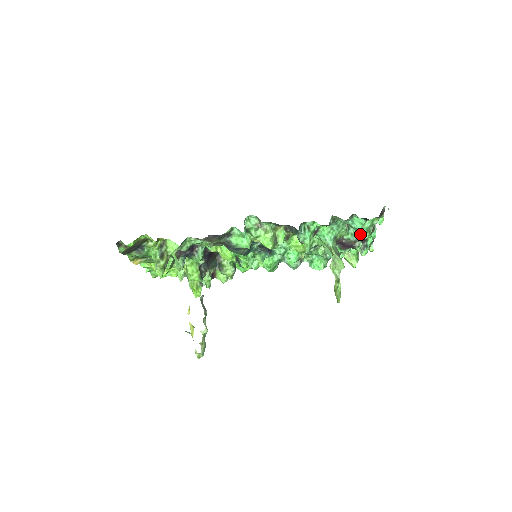
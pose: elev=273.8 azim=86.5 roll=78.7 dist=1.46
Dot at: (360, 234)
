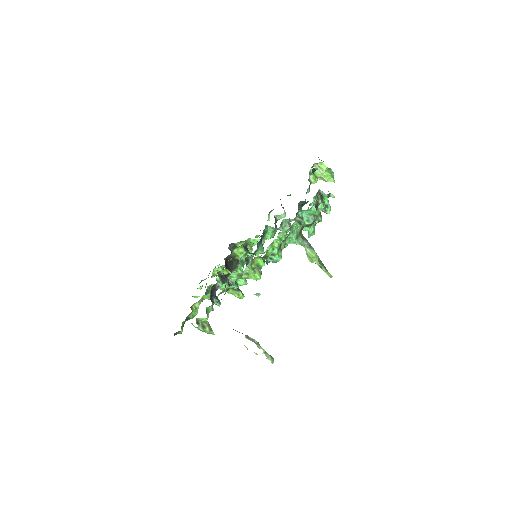
Dot at: (311, 235)
